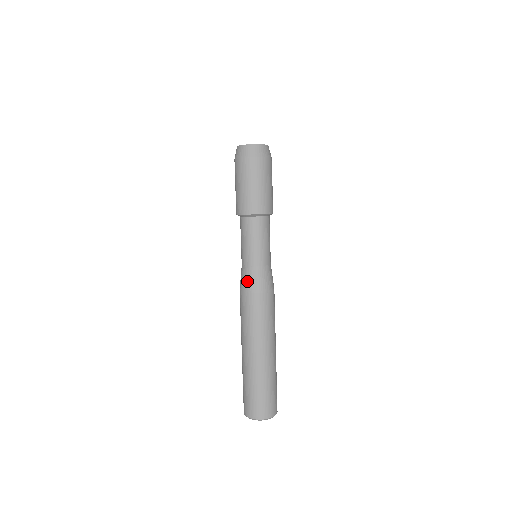
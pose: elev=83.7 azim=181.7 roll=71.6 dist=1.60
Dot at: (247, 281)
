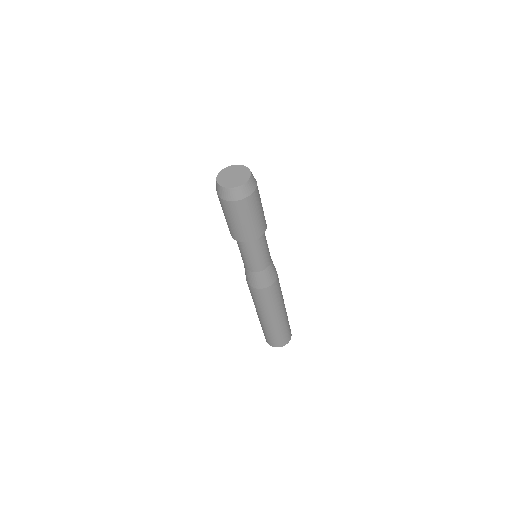
Dot at: (249, 279)
